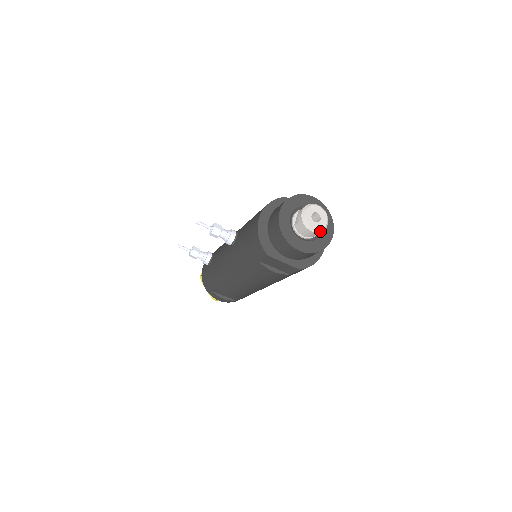
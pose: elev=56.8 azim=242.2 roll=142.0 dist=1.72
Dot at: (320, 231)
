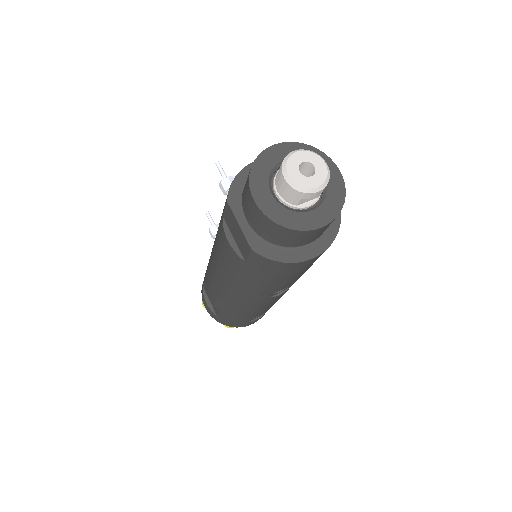
Dot at: (298, 188)
